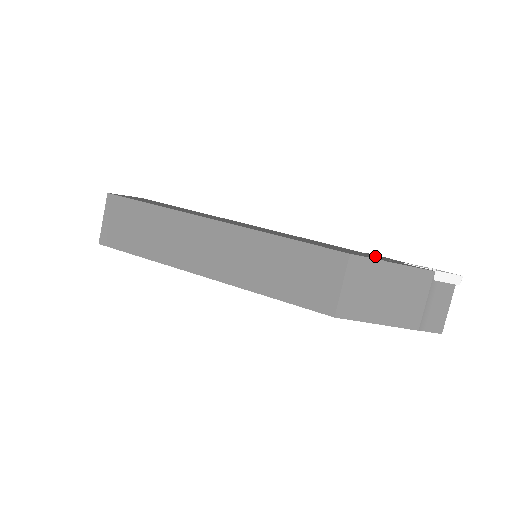
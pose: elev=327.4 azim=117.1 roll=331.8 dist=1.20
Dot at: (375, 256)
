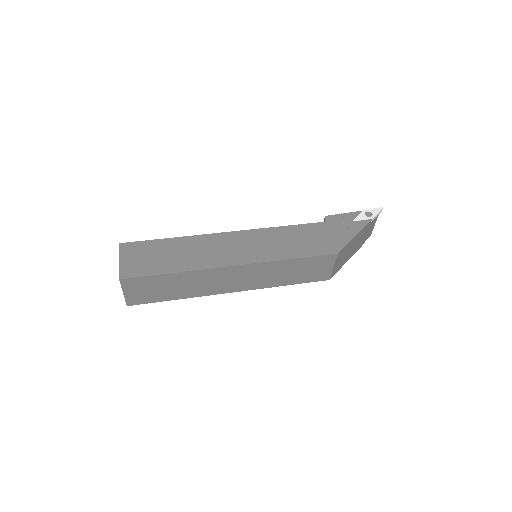
Dot at: (337, 226)
